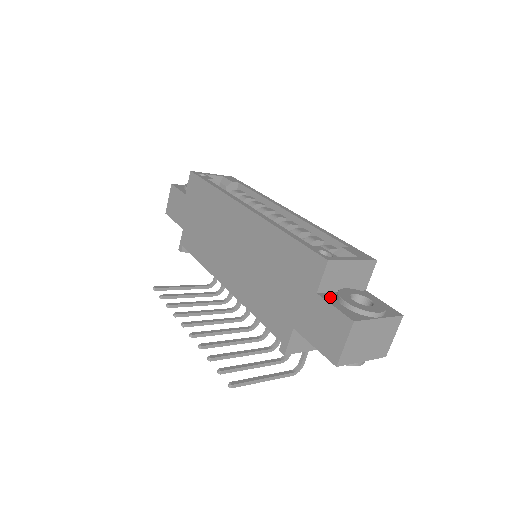
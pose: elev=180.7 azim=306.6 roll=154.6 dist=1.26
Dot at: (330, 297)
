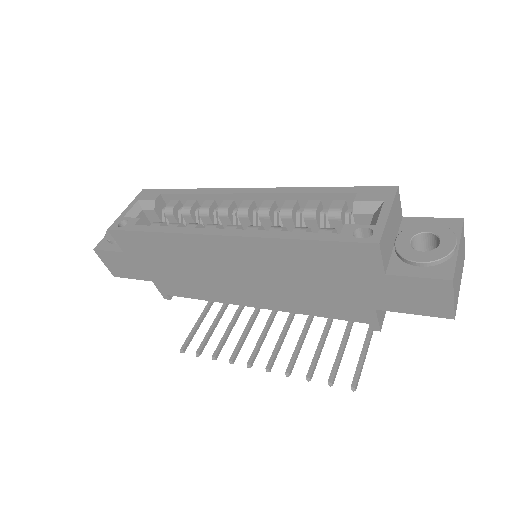
Dot at: (399, 267)
